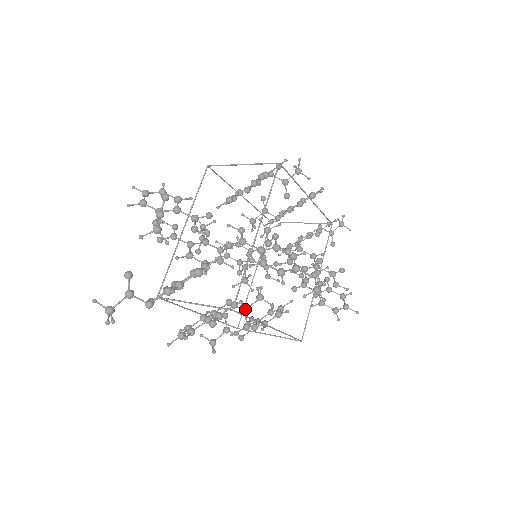
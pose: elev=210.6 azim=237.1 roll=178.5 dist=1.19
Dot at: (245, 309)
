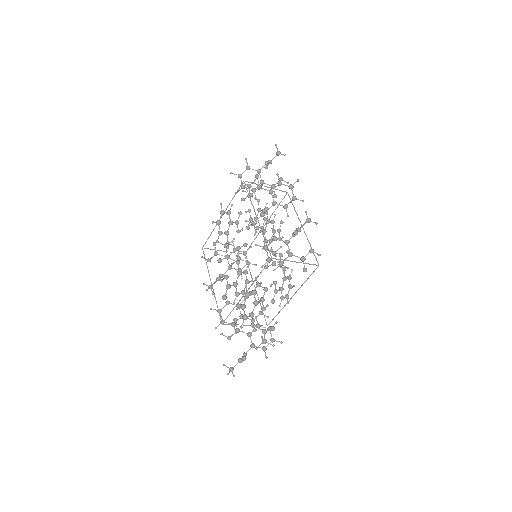
Dot at: occluded
